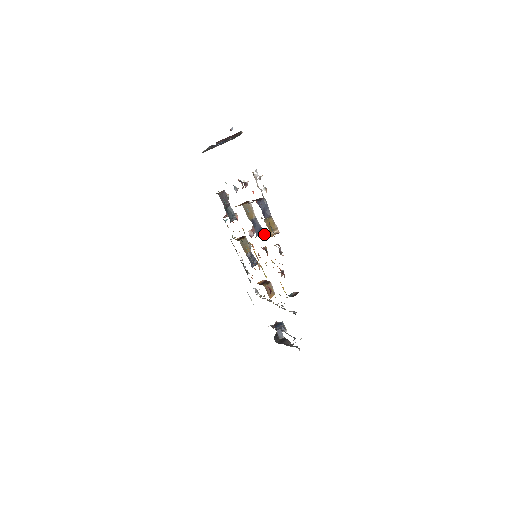
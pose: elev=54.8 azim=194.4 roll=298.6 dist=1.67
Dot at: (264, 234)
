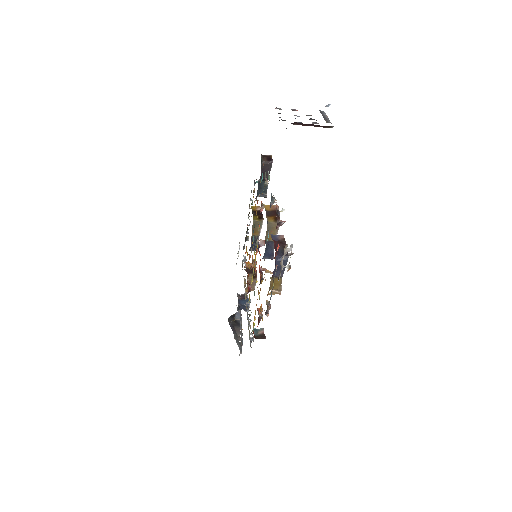
Dot at: (268, 271)
